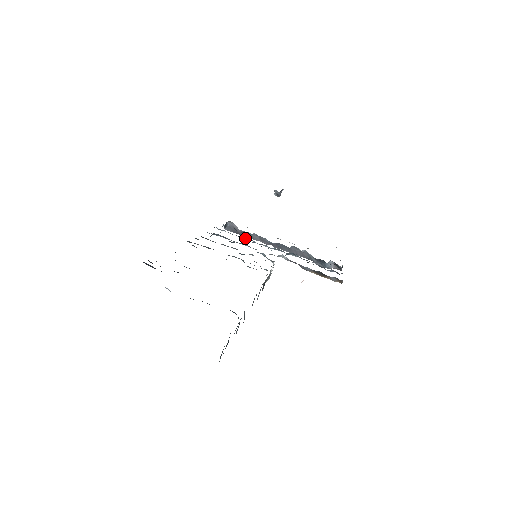
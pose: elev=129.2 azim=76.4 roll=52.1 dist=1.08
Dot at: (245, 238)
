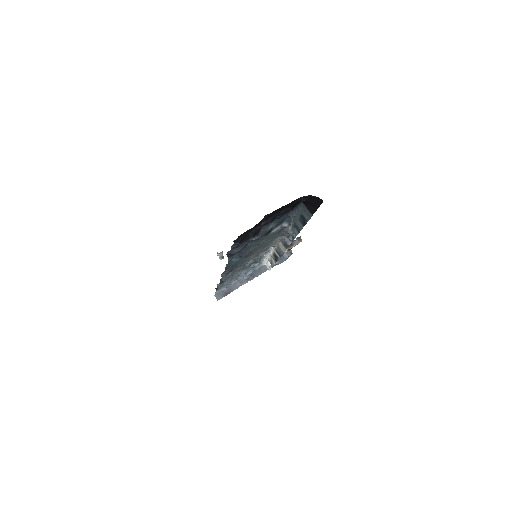
Dot at: (235, 280)
